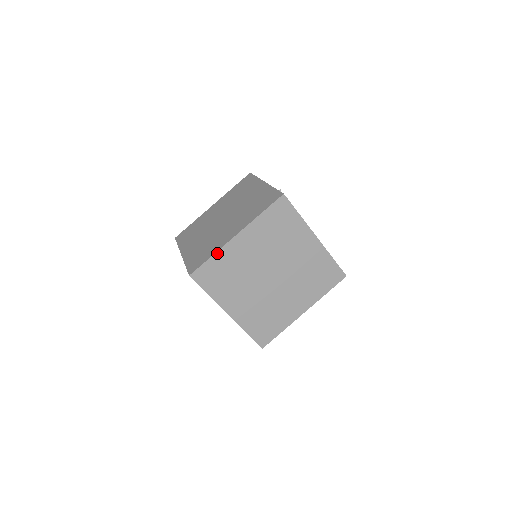
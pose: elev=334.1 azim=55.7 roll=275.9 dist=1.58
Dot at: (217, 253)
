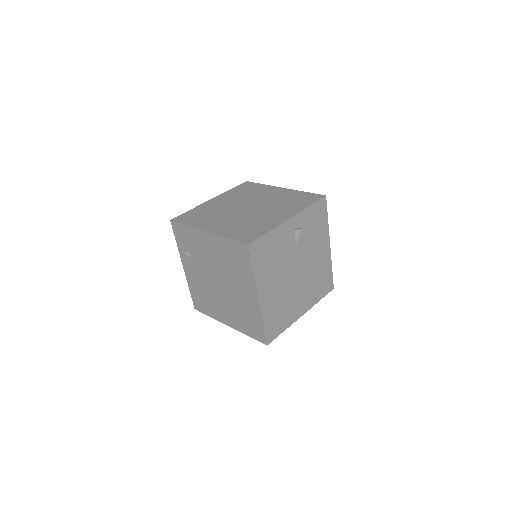
Dot at: (195, 208)
